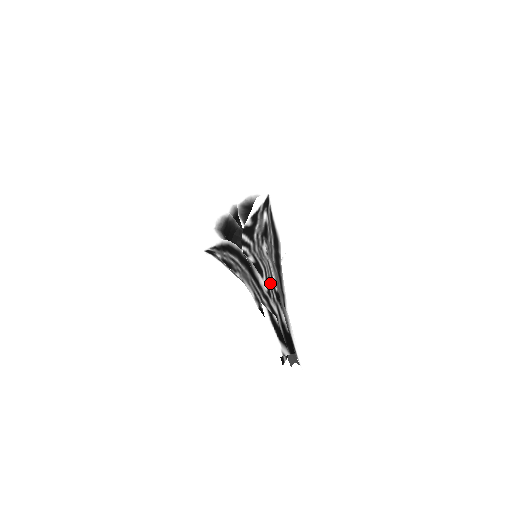
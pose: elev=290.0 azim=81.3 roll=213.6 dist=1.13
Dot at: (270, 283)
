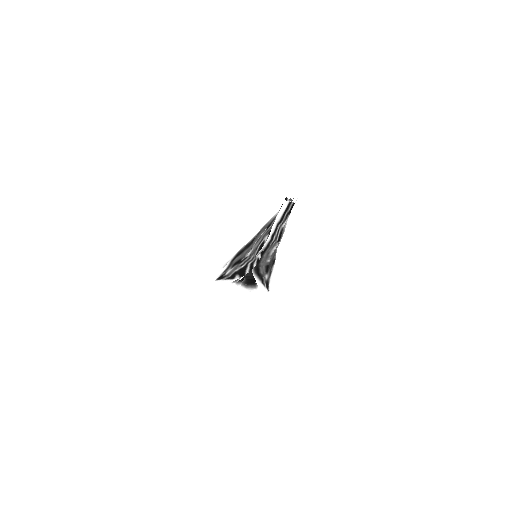
Dot at: occluded
